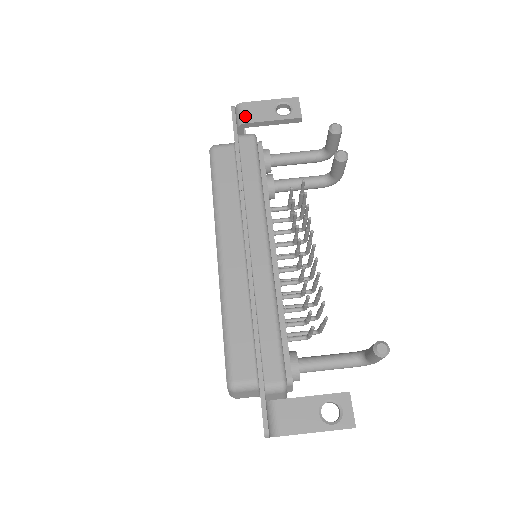
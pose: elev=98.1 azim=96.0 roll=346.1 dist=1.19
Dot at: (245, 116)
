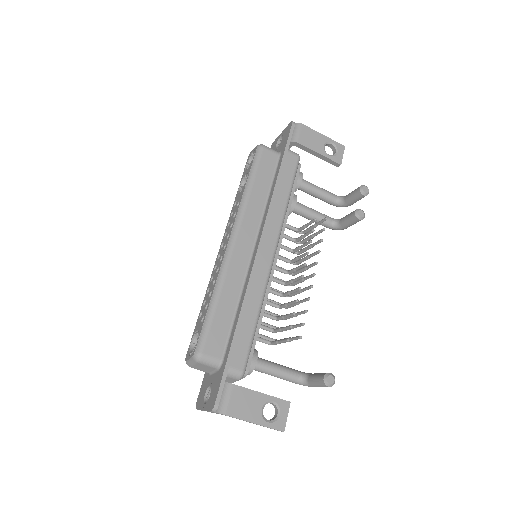
Dot at: (300, 137)
